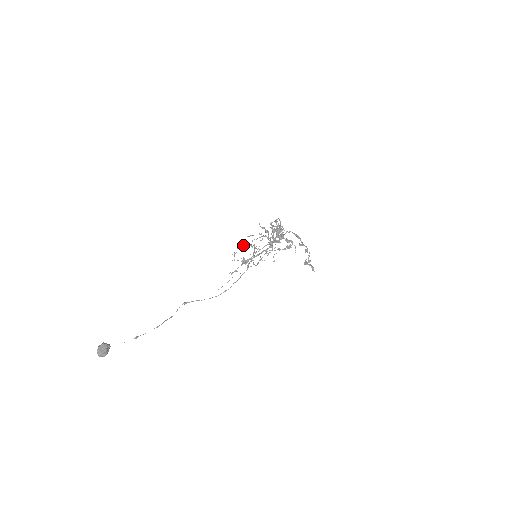
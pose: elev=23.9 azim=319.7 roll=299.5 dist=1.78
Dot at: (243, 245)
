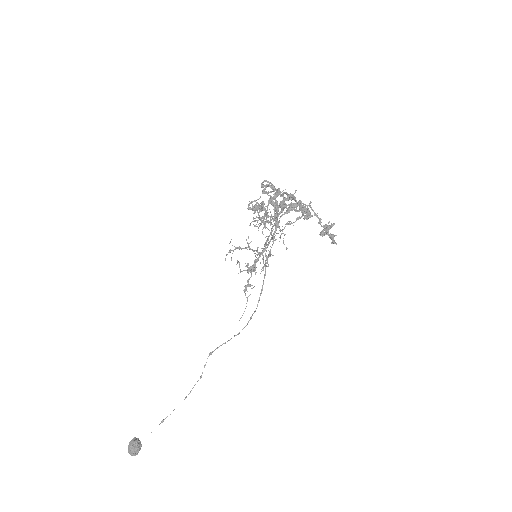
Dot at: occluded
